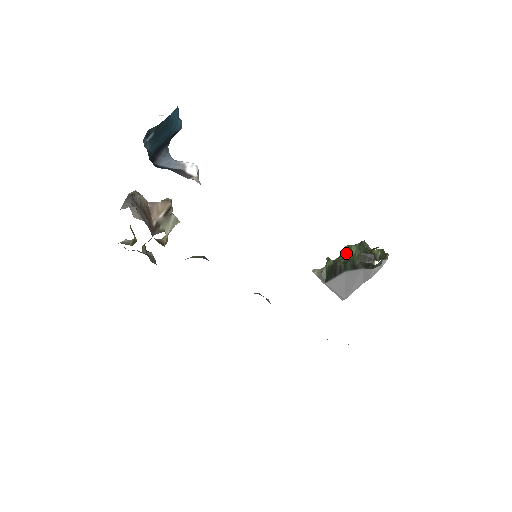
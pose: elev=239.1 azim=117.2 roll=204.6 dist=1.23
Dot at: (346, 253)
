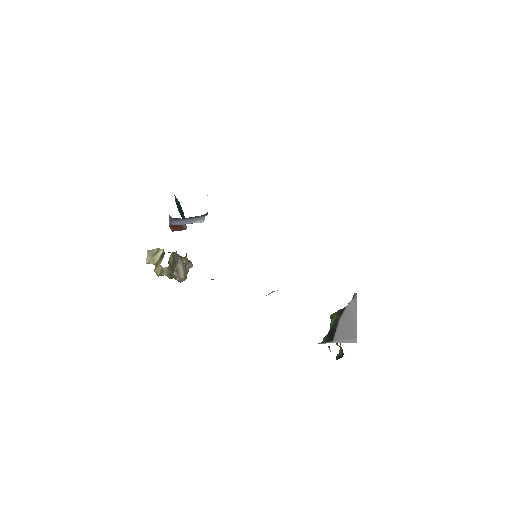
Dot at: (332, 322)
